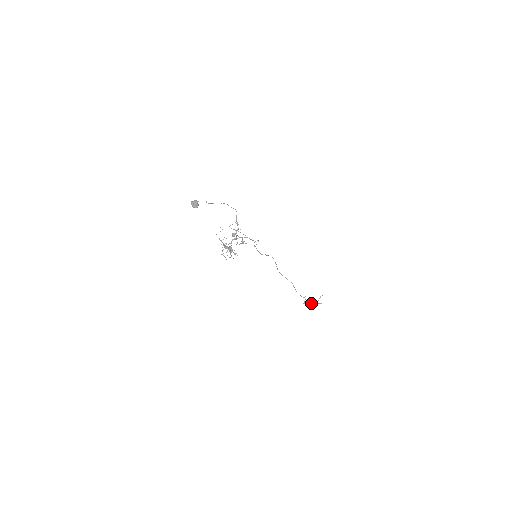
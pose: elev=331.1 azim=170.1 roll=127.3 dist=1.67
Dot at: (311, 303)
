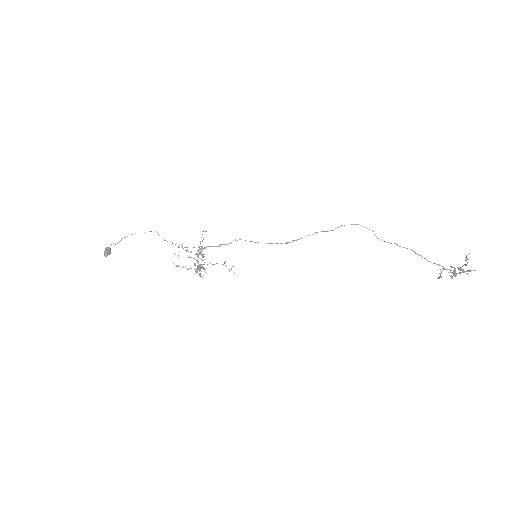
Dot at: (453, 274)
